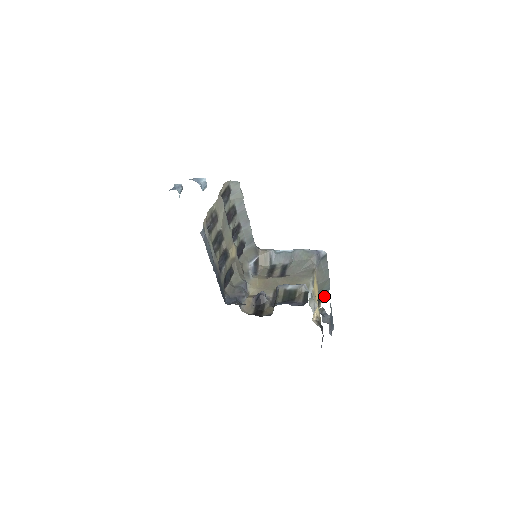
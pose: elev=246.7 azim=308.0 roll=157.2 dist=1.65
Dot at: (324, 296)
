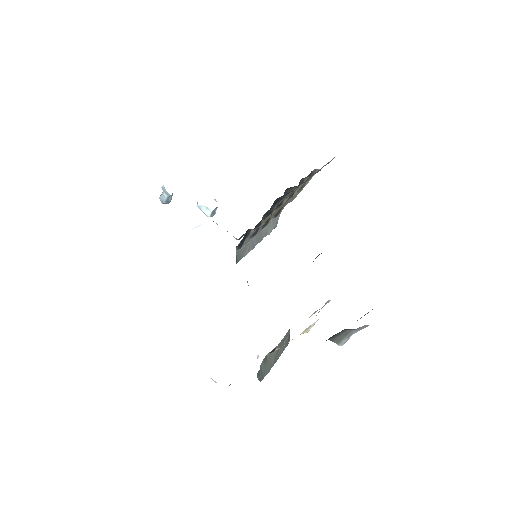
Dot at: (258, 376)
